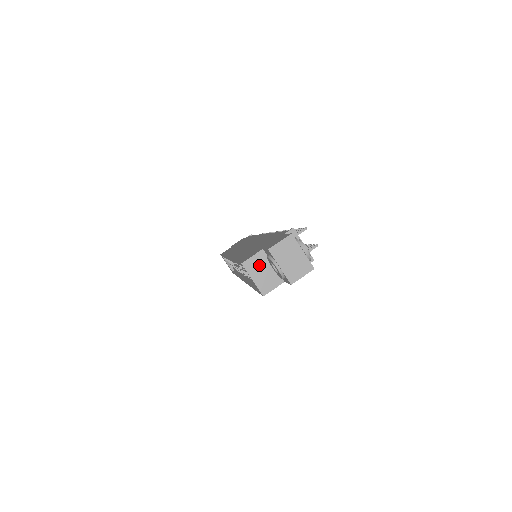
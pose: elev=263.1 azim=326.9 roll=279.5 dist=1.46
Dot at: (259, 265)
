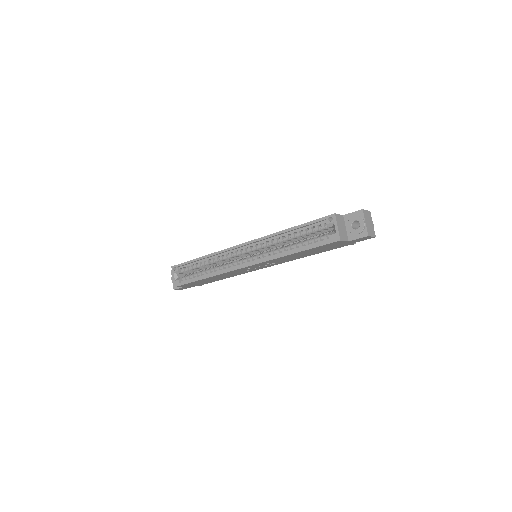
Dot at: (341, 222)
